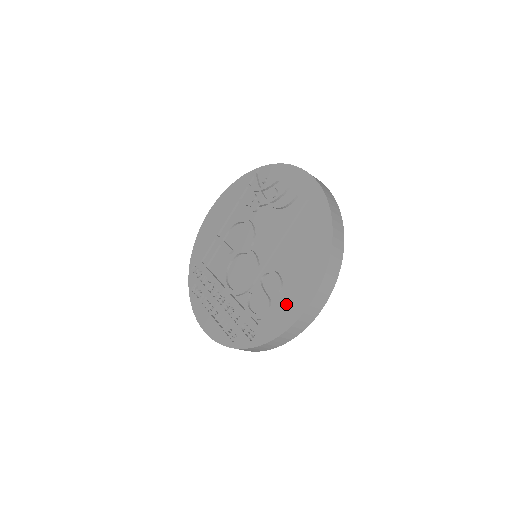
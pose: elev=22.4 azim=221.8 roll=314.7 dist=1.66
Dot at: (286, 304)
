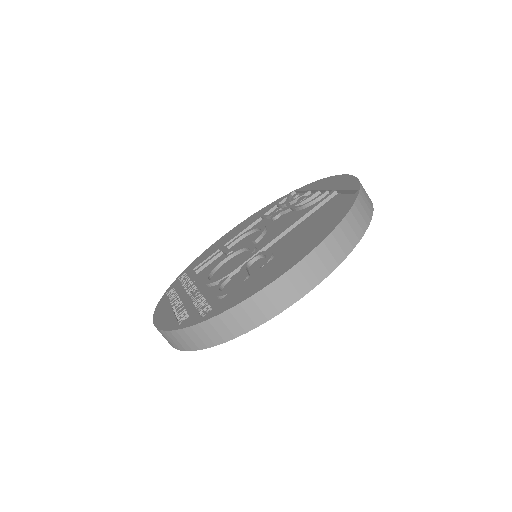
Dot at: (267, 272)
